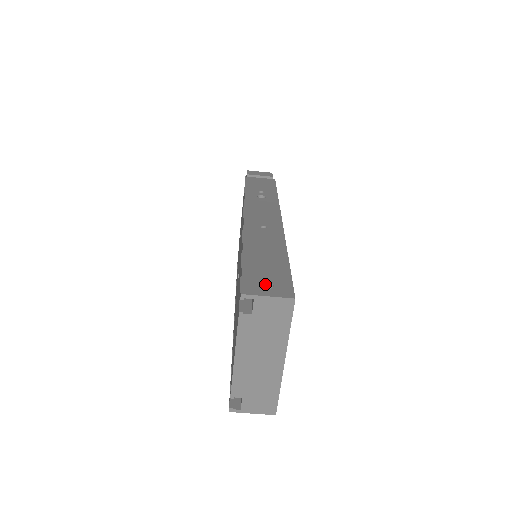
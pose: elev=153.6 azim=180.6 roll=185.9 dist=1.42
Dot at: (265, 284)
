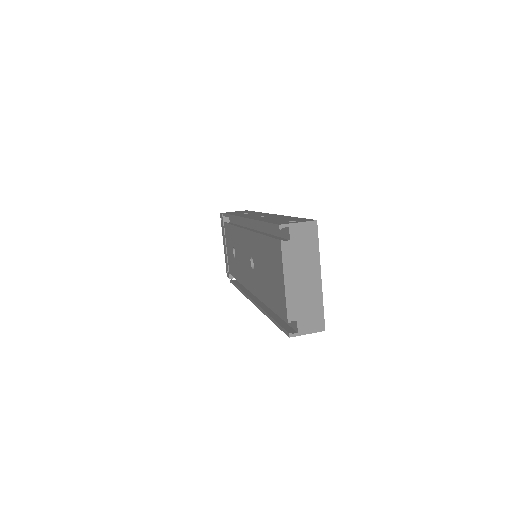
Dot at: occluded
